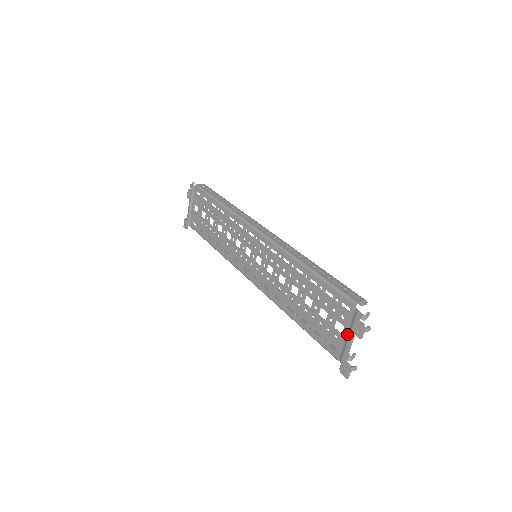
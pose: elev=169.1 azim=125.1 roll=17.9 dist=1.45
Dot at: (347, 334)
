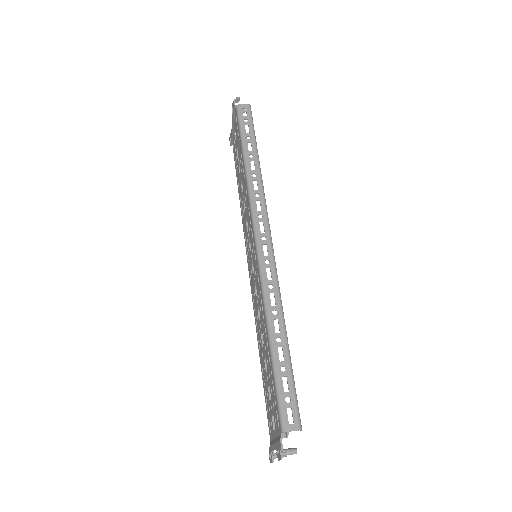
Dot at: (275, 438)
